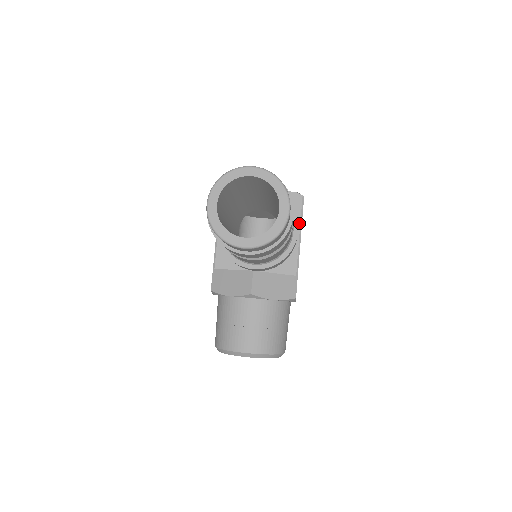
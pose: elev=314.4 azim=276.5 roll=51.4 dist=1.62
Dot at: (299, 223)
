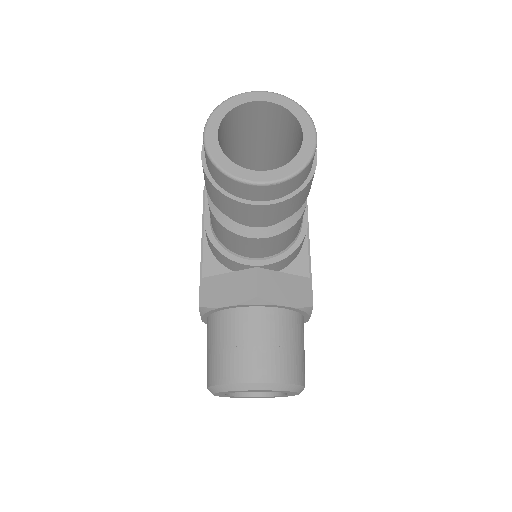
Dot at: occluded
